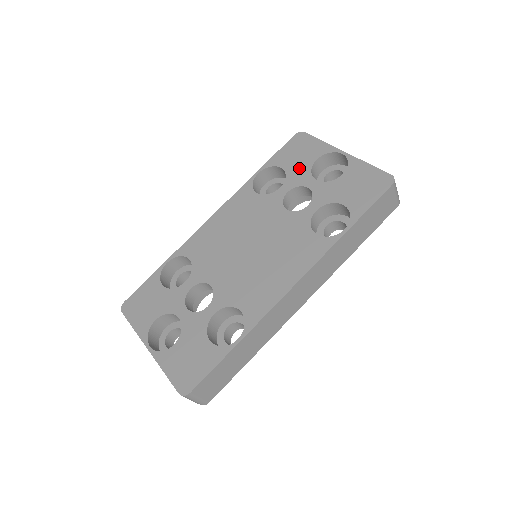
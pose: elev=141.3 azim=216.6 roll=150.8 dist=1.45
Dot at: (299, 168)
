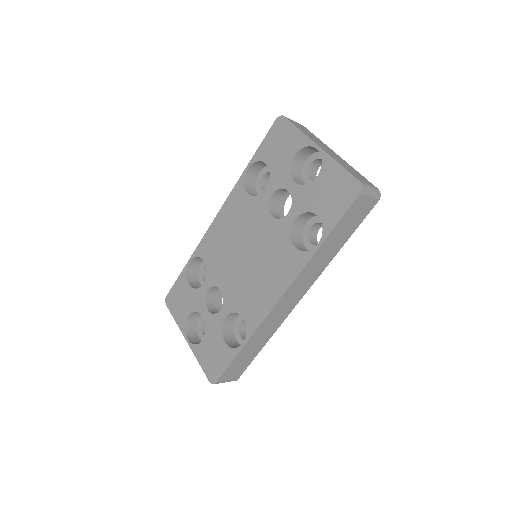
Dot at: (280, 165)
